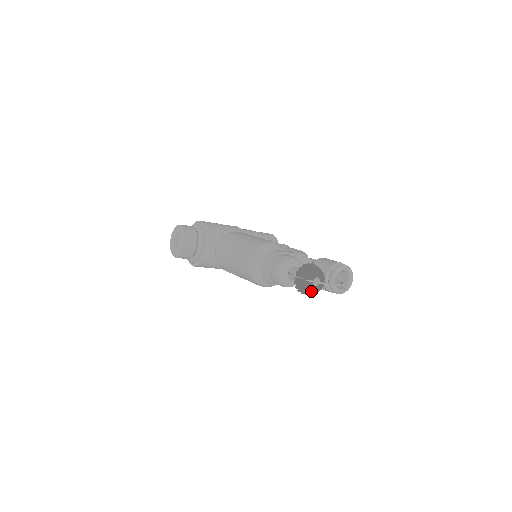
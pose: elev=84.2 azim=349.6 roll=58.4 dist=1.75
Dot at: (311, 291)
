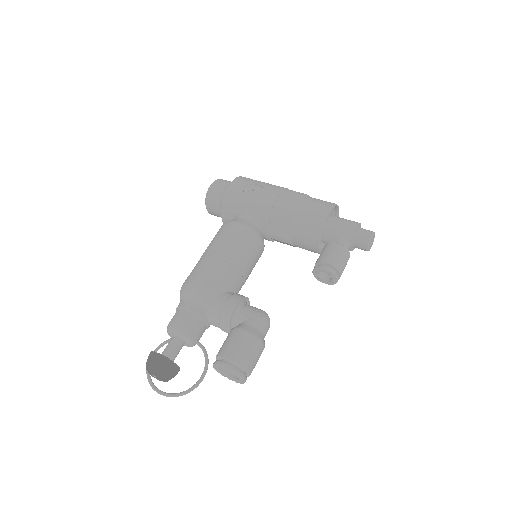
Dot at: occluded
